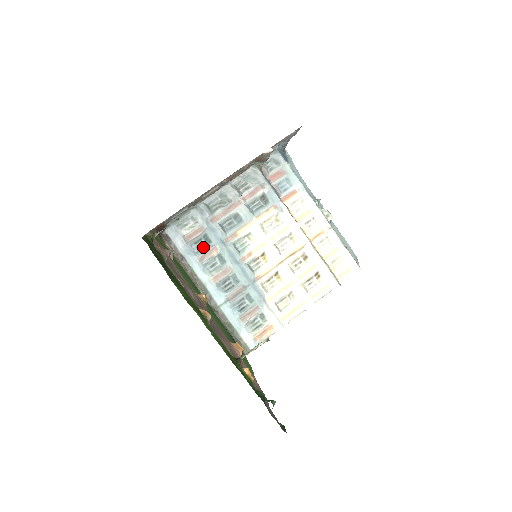
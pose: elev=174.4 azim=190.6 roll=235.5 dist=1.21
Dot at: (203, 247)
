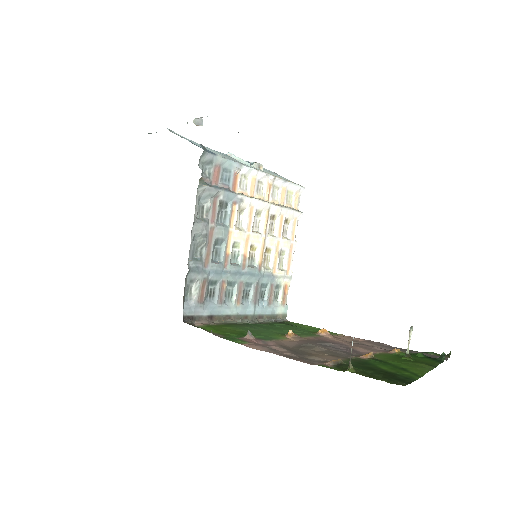
Dot at: (214, 291)
